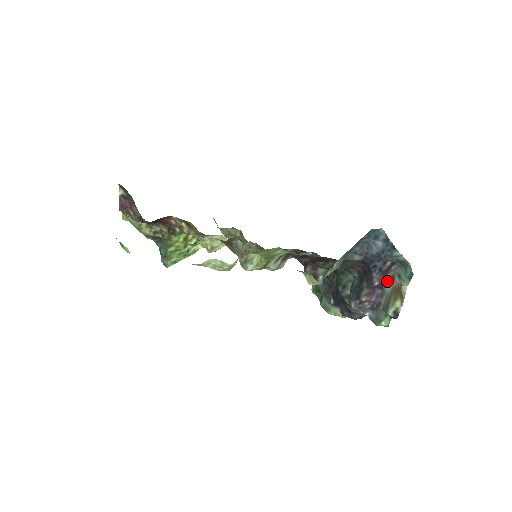
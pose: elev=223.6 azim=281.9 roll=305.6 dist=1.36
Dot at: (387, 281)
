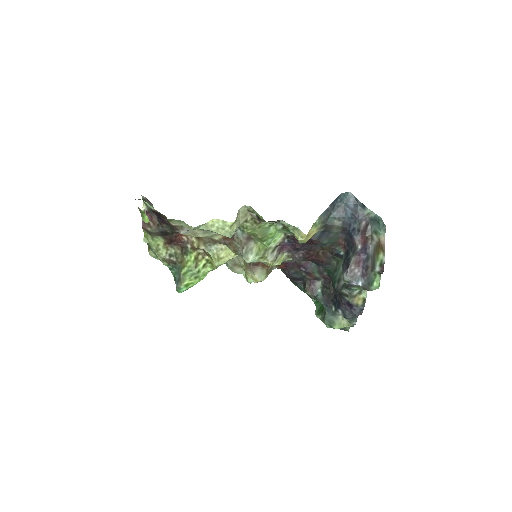
Dot at: (368, 245)
